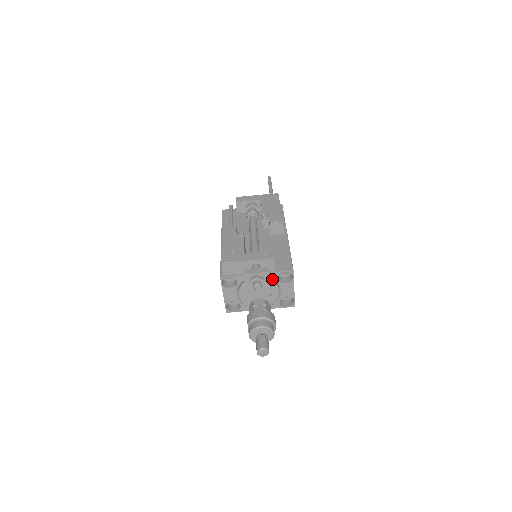
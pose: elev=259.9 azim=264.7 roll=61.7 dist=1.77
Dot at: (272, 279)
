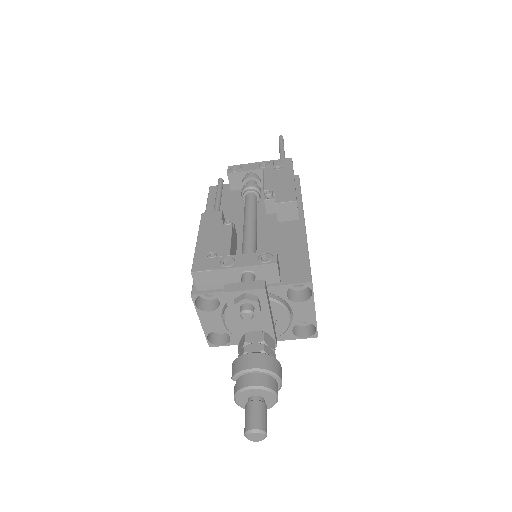
Dot at: (277, 296)
